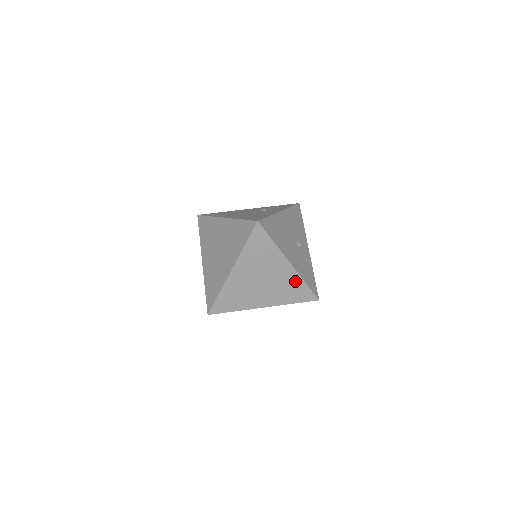
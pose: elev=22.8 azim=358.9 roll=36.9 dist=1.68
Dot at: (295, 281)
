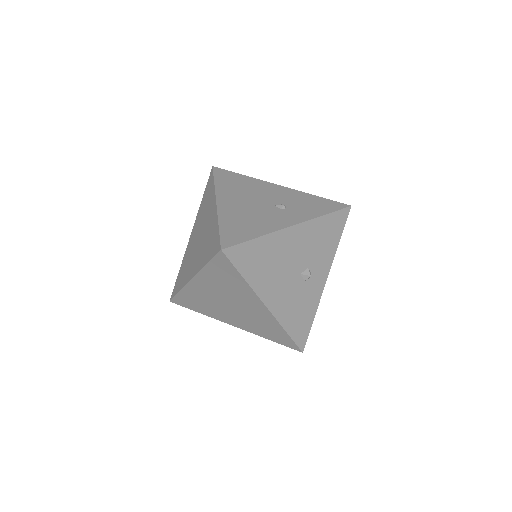
Dot at: (272, 324)
